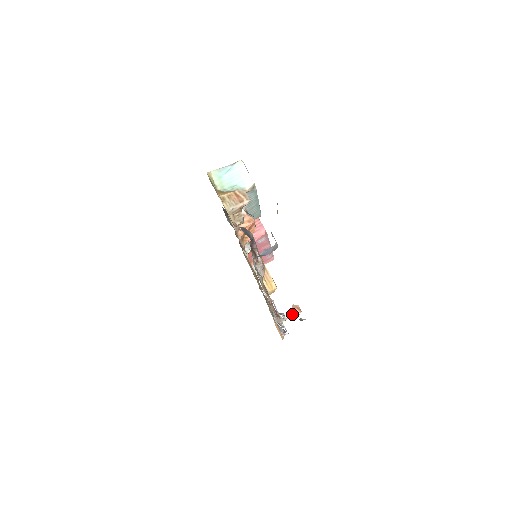
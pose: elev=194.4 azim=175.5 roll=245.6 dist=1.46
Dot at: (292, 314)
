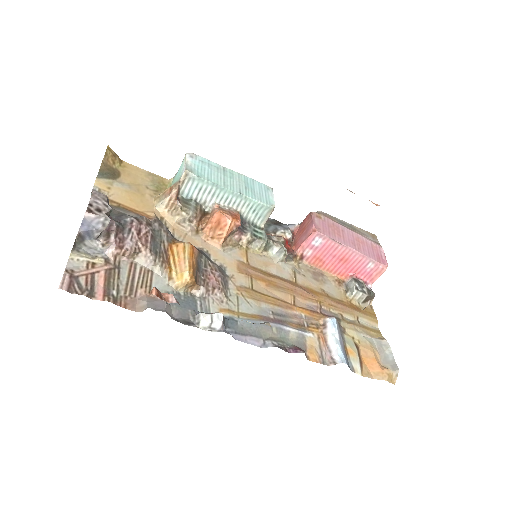
Dot at: occluded
